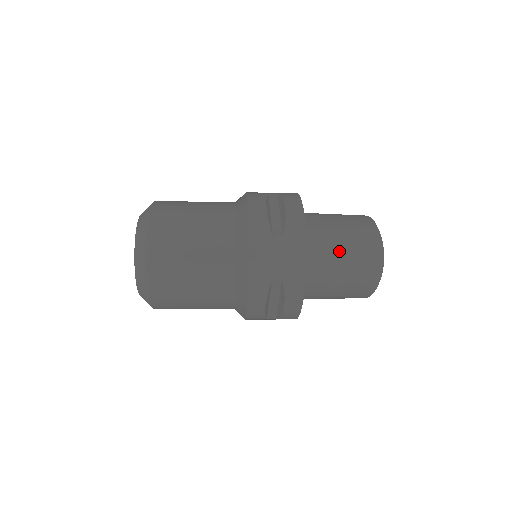
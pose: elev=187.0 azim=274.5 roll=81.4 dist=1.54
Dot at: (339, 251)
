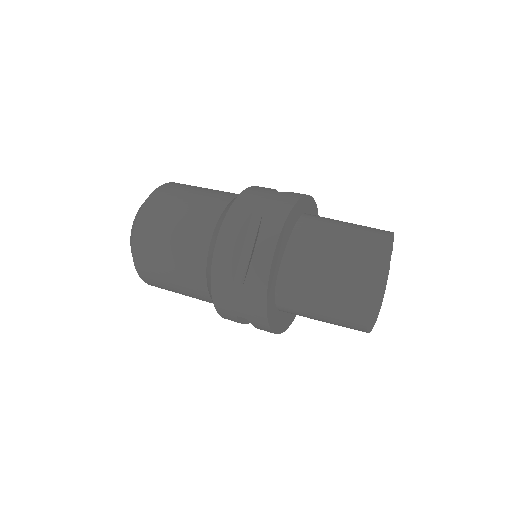
Dot at: (314, 302)
